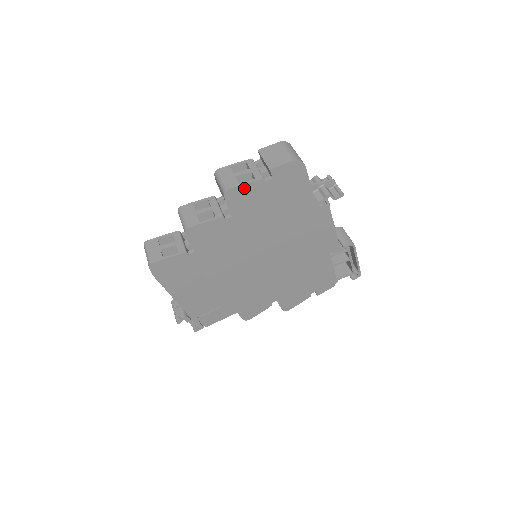
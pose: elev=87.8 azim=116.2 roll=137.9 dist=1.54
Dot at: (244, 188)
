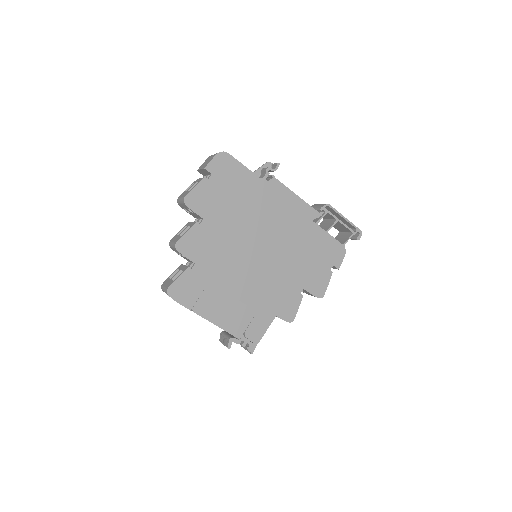
Dot at: (196, 191)
